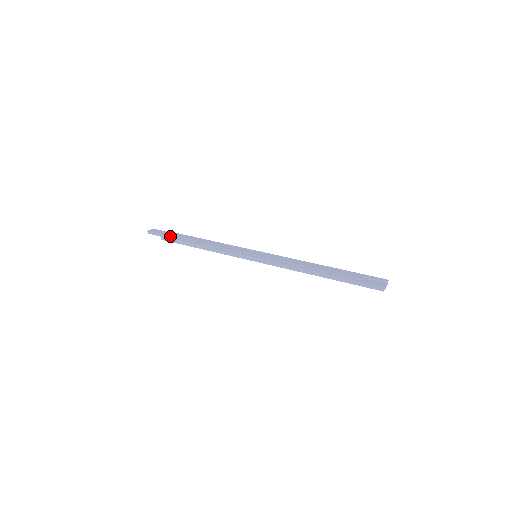
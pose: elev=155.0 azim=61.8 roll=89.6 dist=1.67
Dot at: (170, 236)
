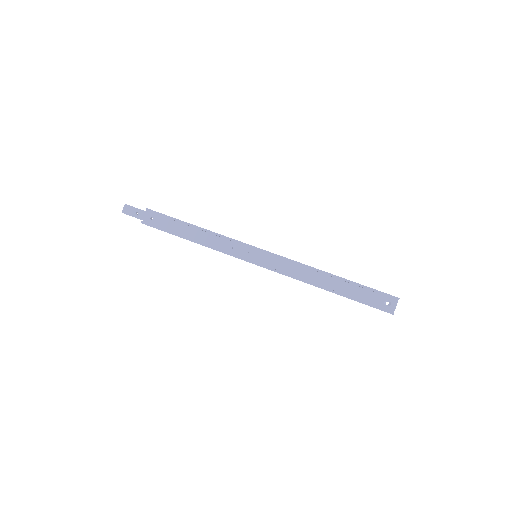
Dot at: (151, 224)
